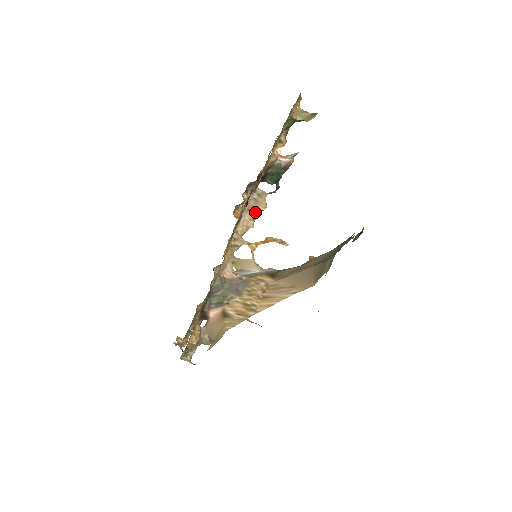
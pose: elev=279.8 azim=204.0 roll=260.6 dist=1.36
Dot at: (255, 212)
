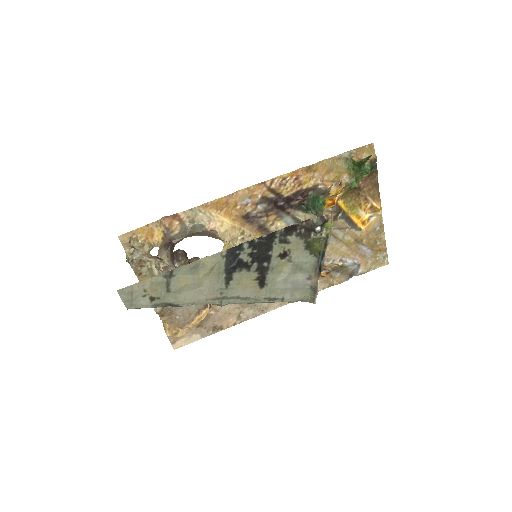
Dot at: occluded
